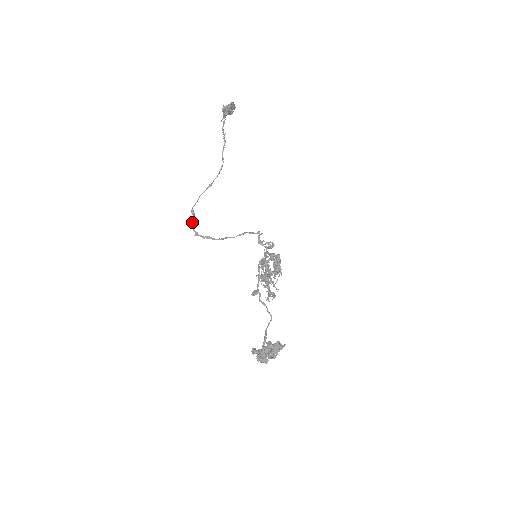
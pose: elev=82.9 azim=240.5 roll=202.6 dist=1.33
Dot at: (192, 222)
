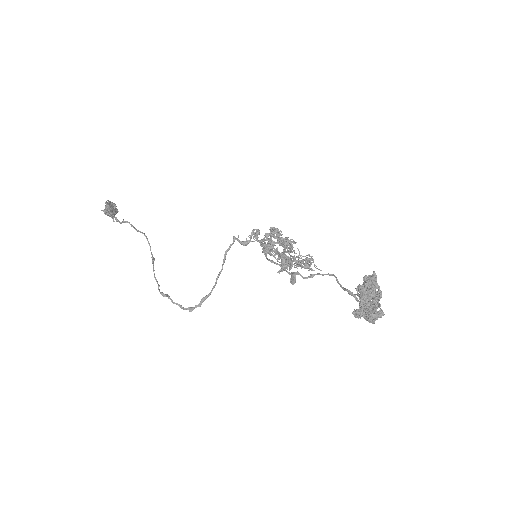
Dot at: occluded
